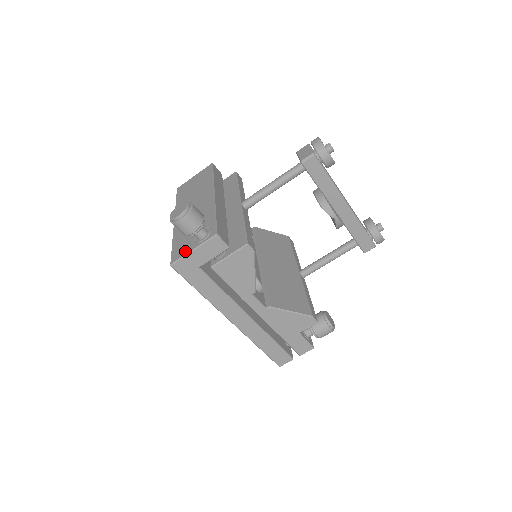
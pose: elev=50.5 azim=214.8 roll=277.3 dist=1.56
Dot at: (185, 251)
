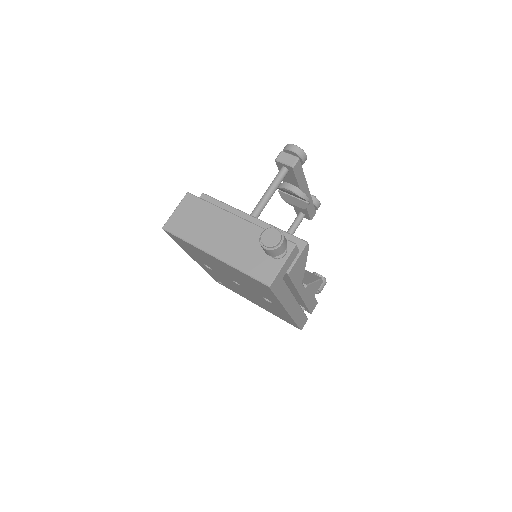
Dot at: (274, 269)
